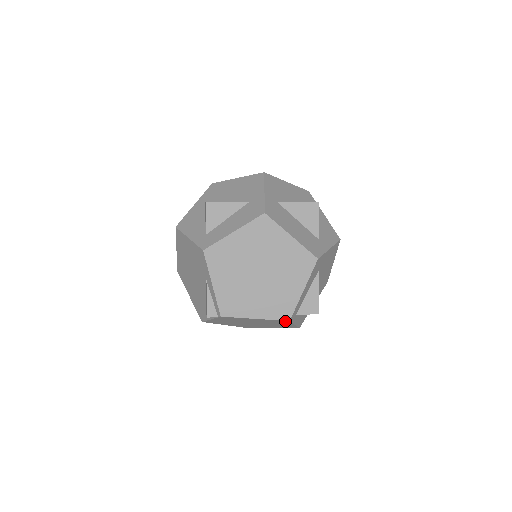
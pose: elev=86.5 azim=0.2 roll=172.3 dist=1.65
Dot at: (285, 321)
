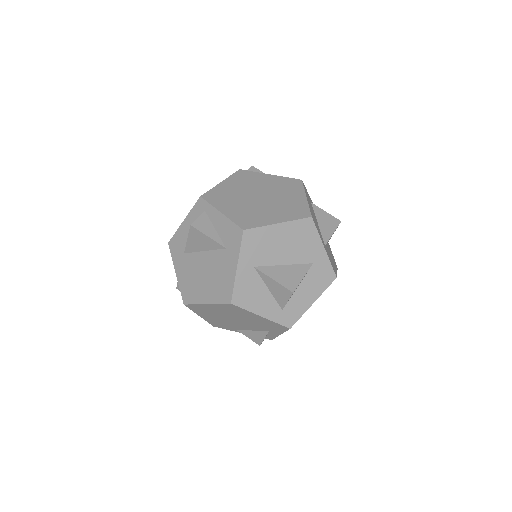
Dot at: occluded
